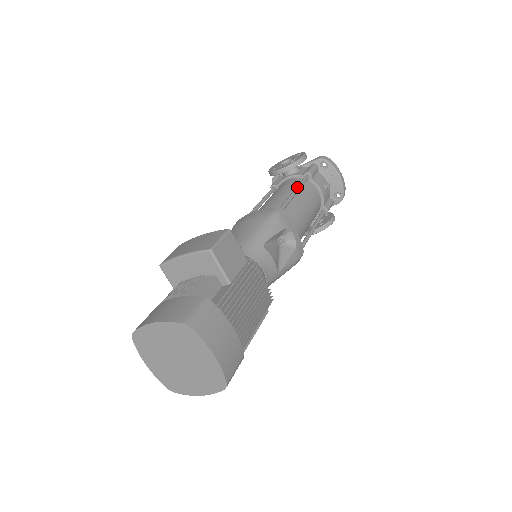
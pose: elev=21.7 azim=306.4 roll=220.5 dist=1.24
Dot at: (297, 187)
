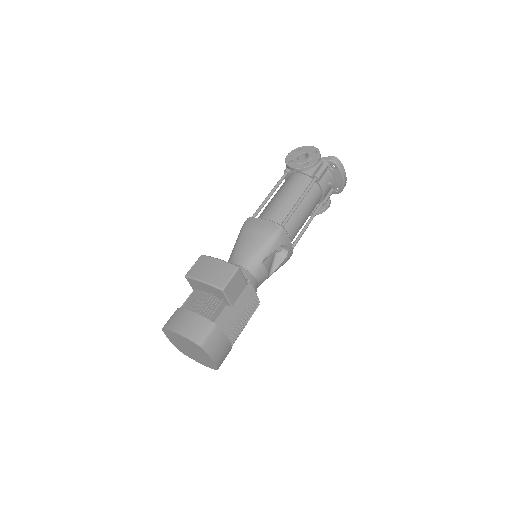
Dot at: (303, 196)
